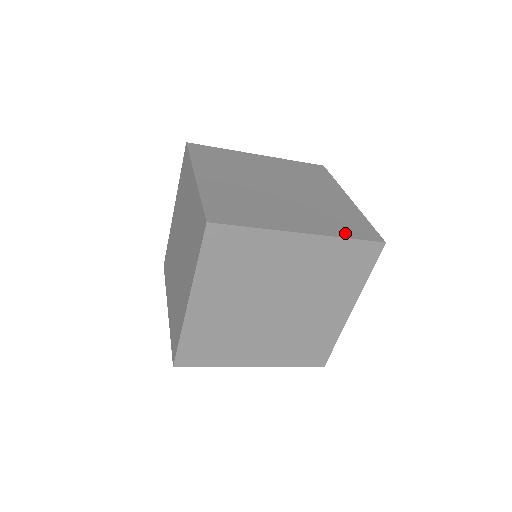
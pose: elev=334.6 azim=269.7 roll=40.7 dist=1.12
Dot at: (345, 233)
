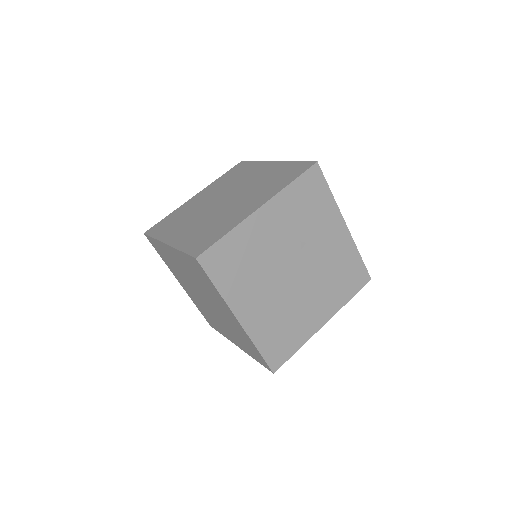
Dot at: occluded
